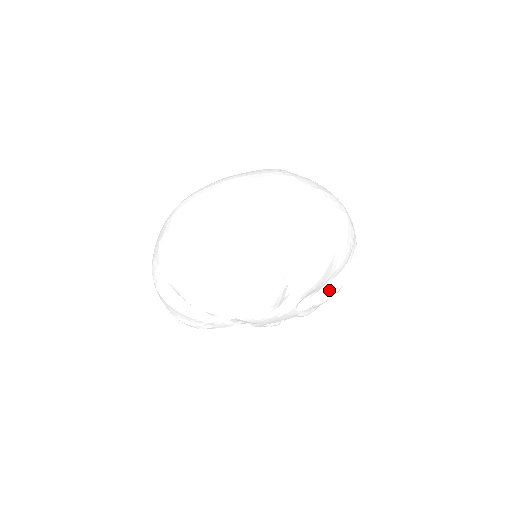
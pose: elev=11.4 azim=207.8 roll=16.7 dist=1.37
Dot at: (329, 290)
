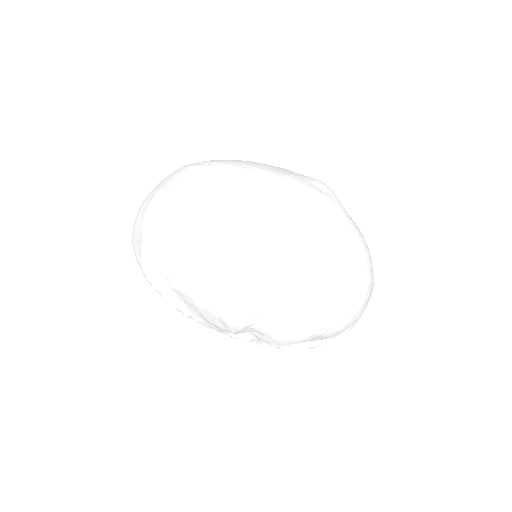
Dot at: (296, 346)
